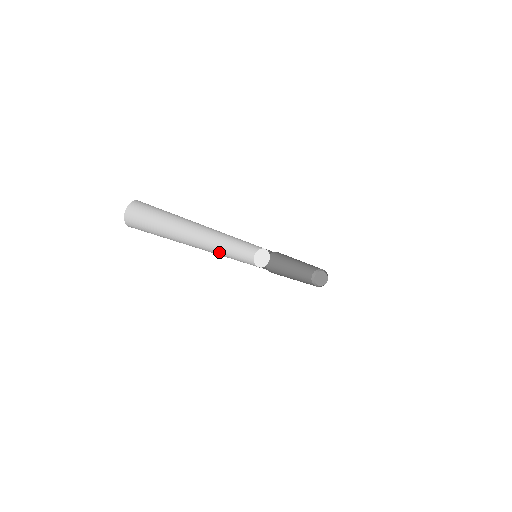
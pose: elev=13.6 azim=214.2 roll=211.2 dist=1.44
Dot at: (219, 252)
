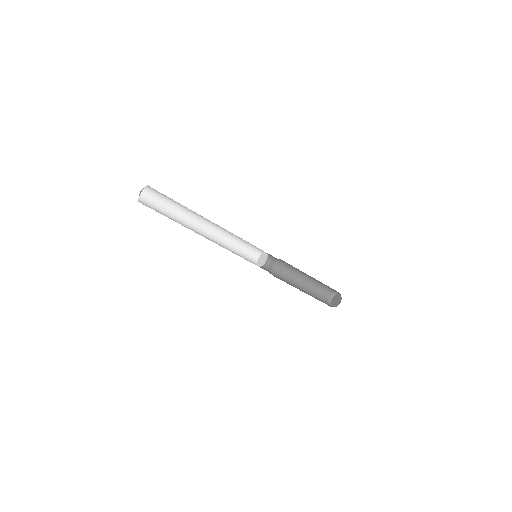
Dot at: (220, 242)
